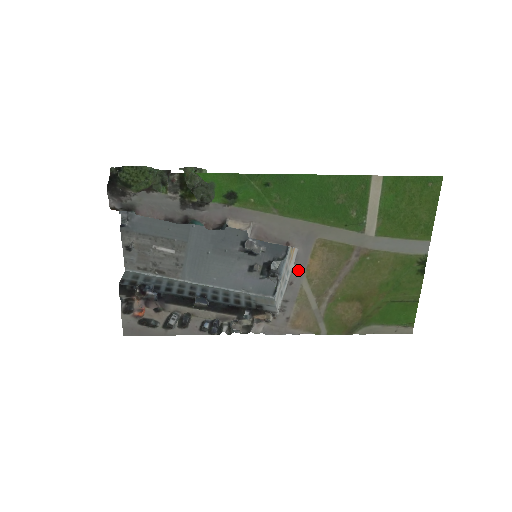
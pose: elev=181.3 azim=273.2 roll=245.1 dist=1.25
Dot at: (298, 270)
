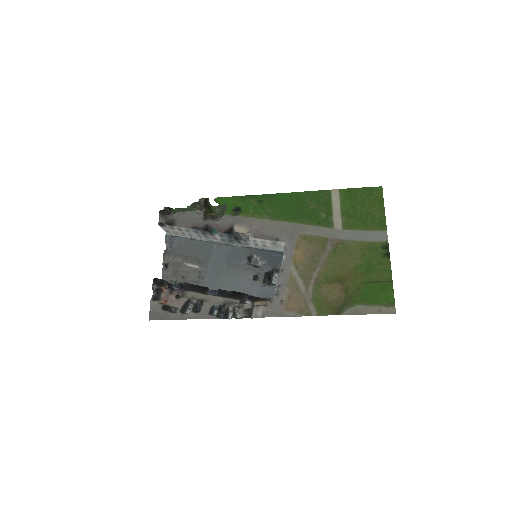
Dot at: (287, 259)
